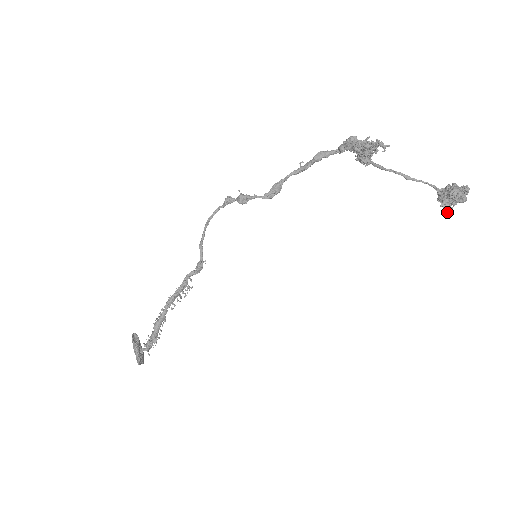
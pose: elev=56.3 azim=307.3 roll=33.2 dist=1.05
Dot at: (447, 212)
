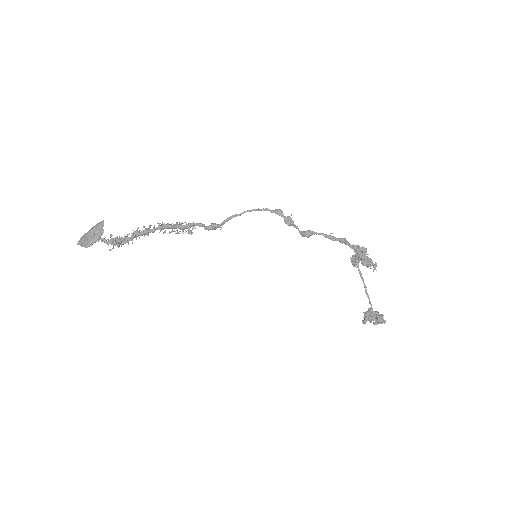
Dot at: (362, 322)
